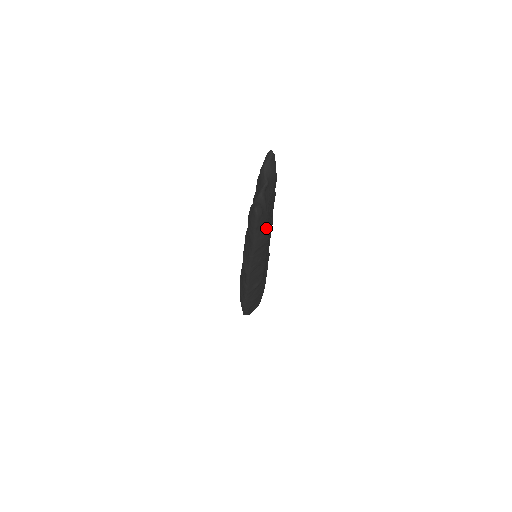
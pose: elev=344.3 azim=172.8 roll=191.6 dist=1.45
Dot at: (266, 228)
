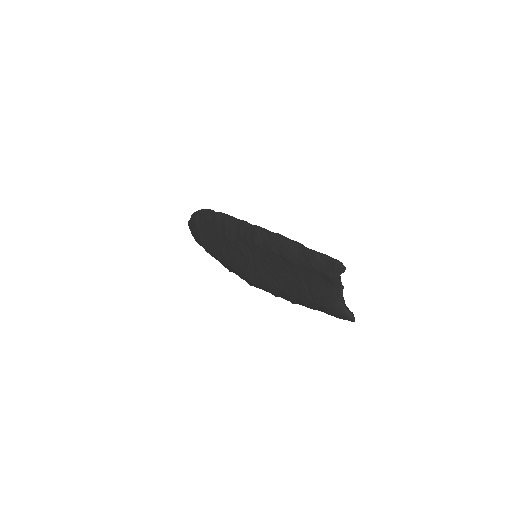
Dot at: occluded
